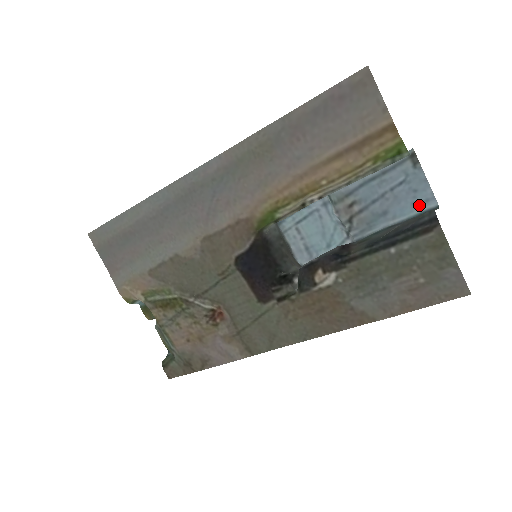
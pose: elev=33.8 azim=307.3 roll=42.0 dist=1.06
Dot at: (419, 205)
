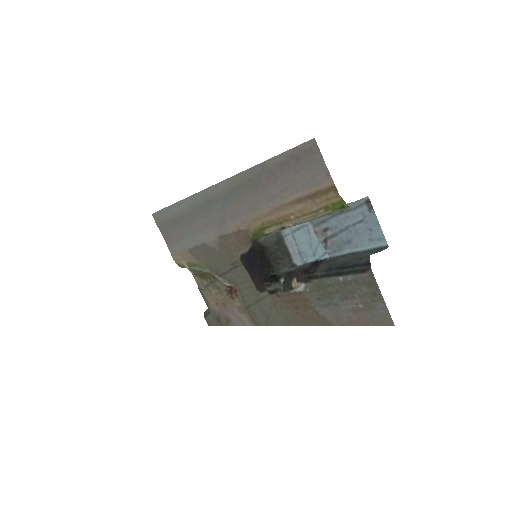
Dot at: (374, 242)
